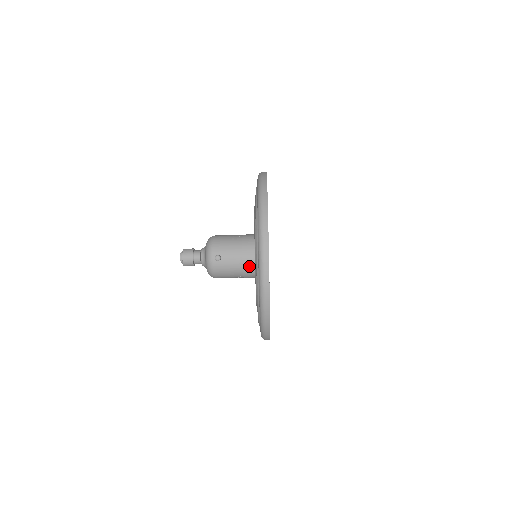
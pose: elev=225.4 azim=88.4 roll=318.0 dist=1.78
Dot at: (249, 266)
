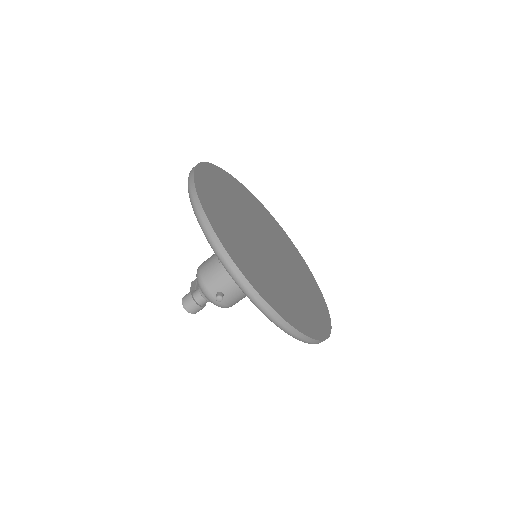
Dot at: occluded
